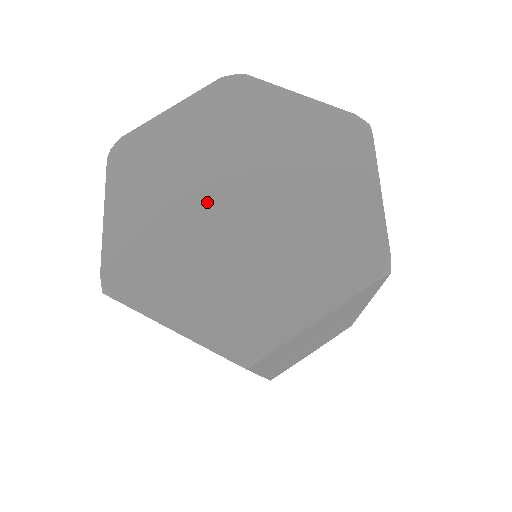
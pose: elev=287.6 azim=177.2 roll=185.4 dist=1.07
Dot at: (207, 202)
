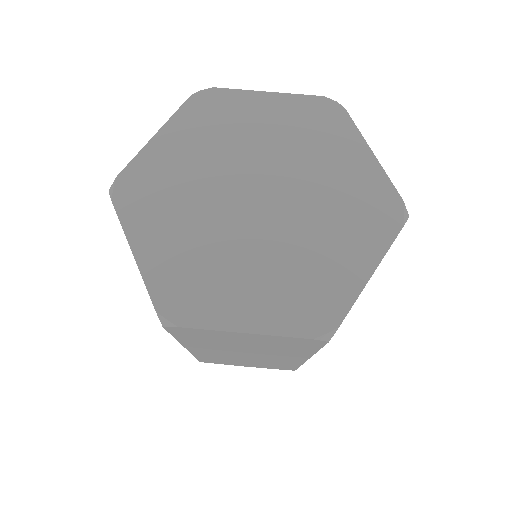
Dot at: (228, 209)
